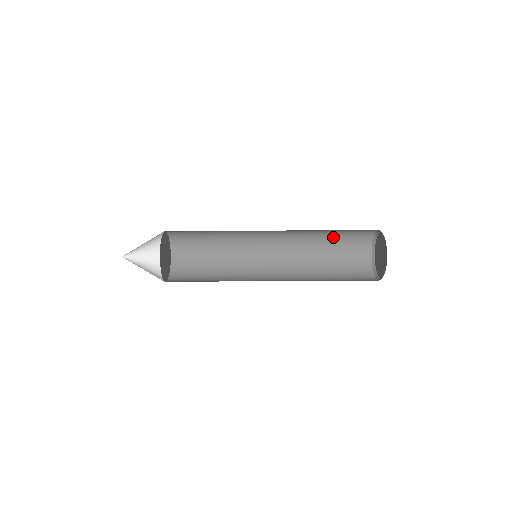
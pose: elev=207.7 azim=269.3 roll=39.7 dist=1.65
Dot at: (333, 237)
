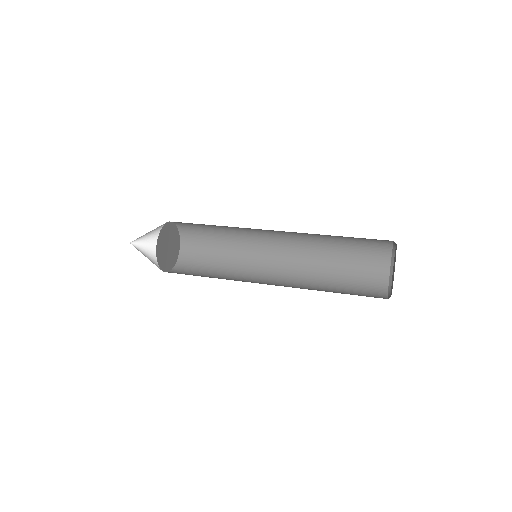
Dot at: (345, 248)
